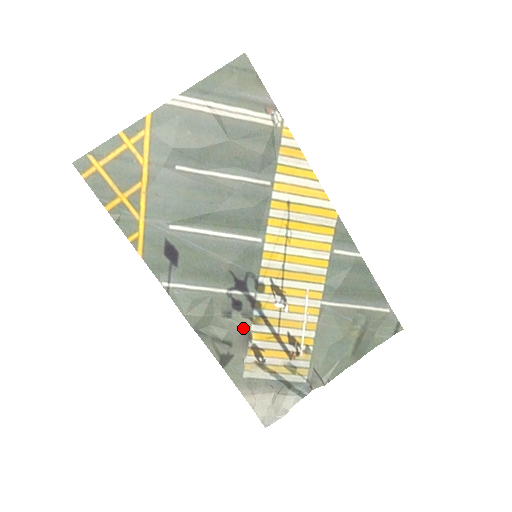
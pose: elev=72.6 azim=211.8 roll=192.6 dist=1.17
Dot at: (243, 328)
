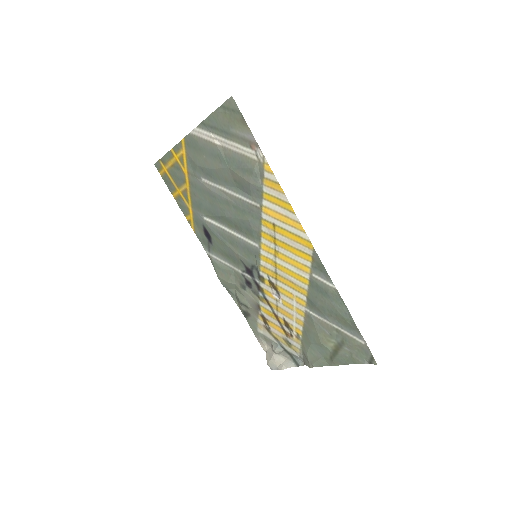
Dot at: (254, 300)
